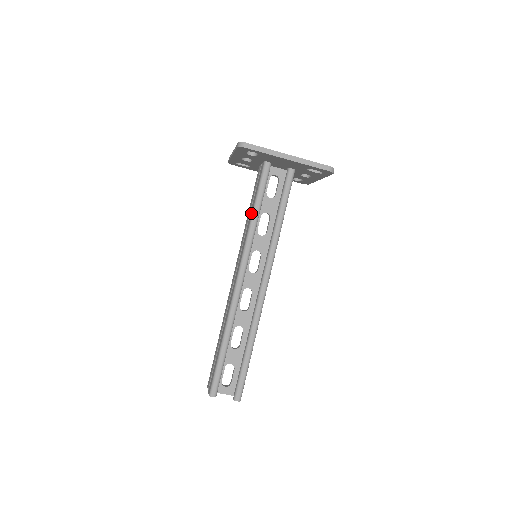
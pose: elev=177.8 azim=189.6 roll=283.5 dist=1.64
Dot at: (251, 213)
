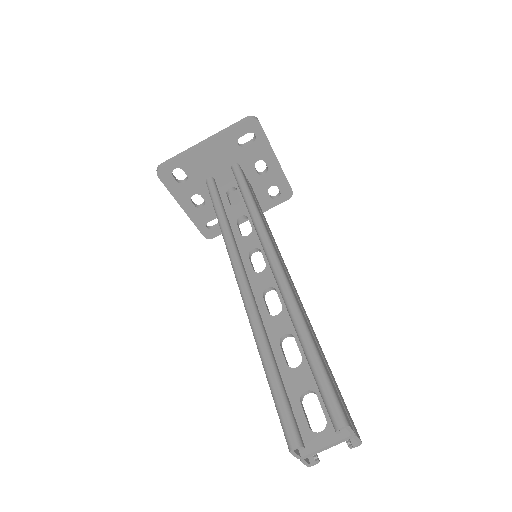
Dot at: occluded
